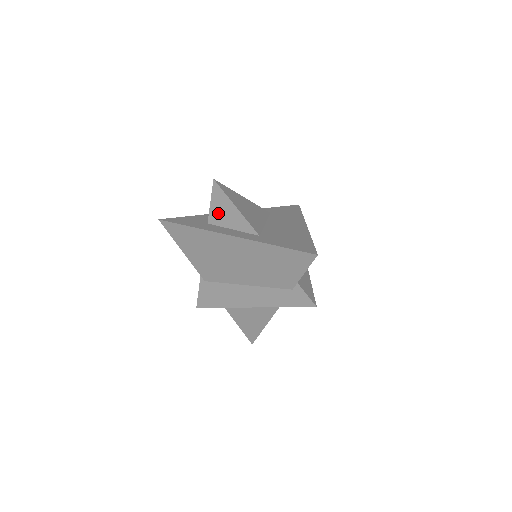
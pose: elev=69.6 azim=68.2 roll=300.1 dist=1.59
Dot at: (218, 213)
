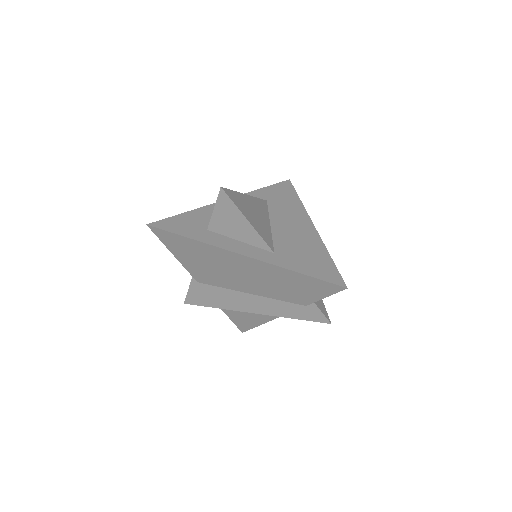
Dot at: (223, 222)
